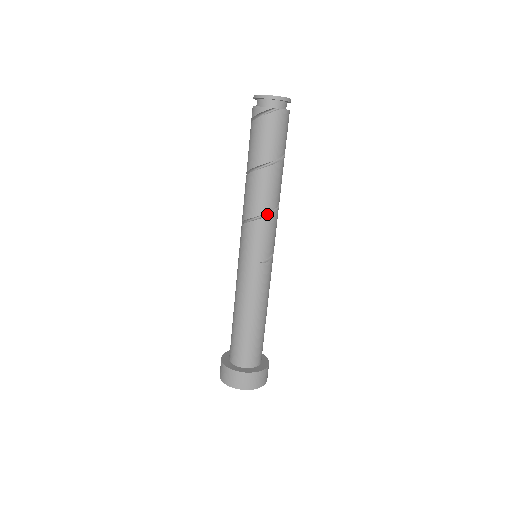
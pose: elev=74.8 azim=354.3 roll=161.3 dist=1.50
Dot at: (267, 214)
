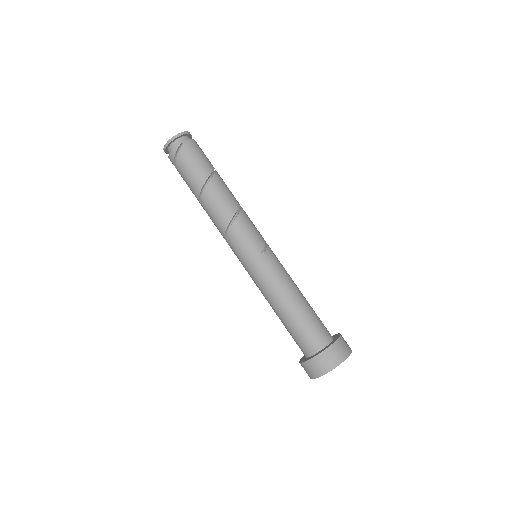
Dot at: (236, 215)
